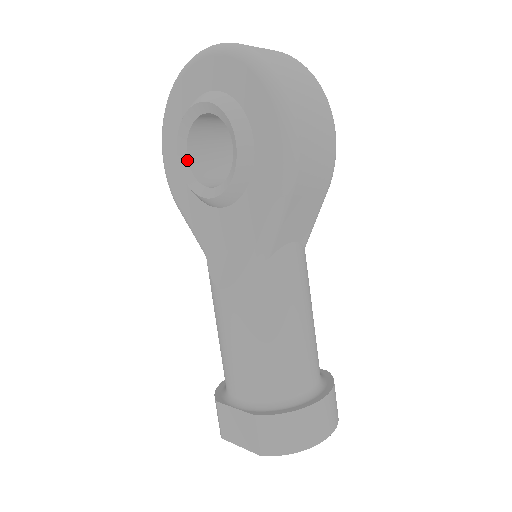
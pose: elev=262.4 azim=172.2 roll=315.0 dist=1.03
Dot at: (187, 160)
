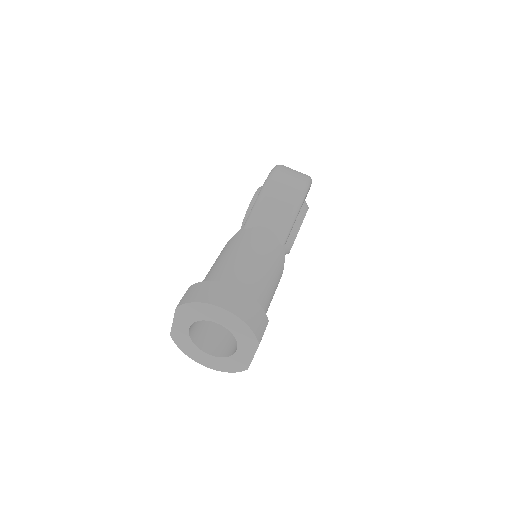
Dot at: occluded
